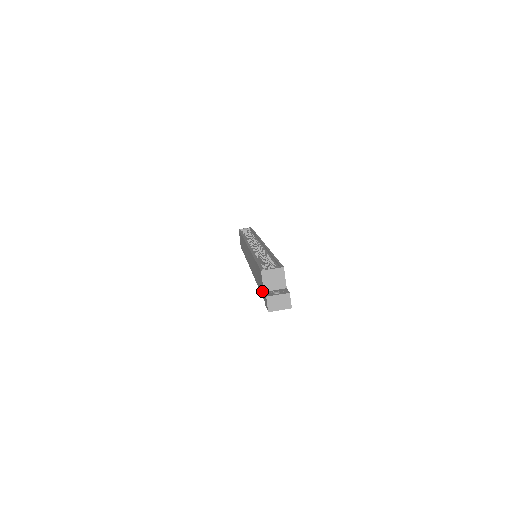
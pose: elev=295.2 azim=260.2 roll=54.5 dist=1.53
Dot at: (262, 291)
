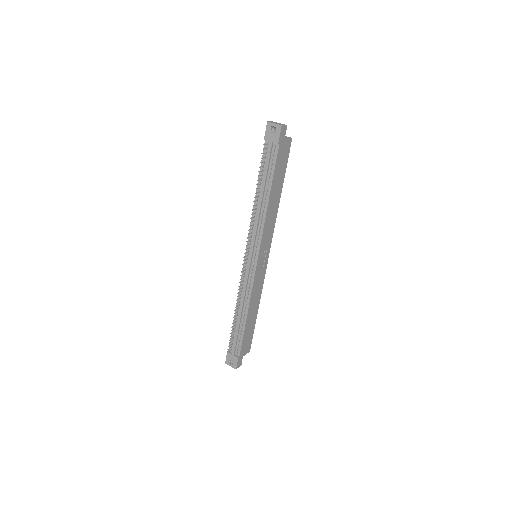
Dot at: (267, 147)
